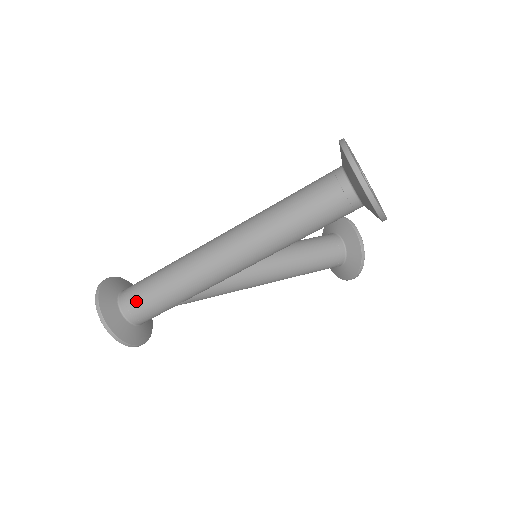
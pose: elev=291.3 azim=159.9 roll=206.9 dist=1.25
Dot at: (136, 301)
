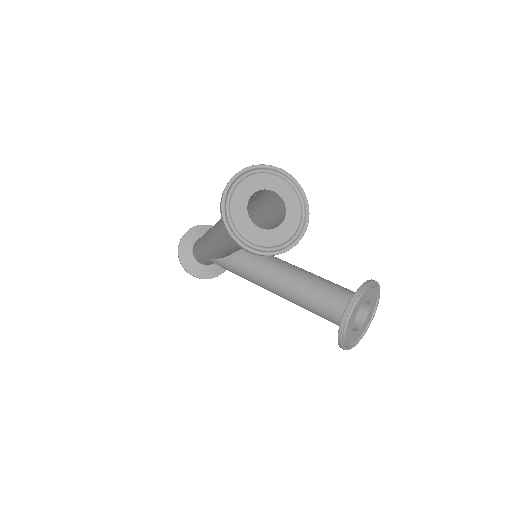
Dot at: (196, 243)
